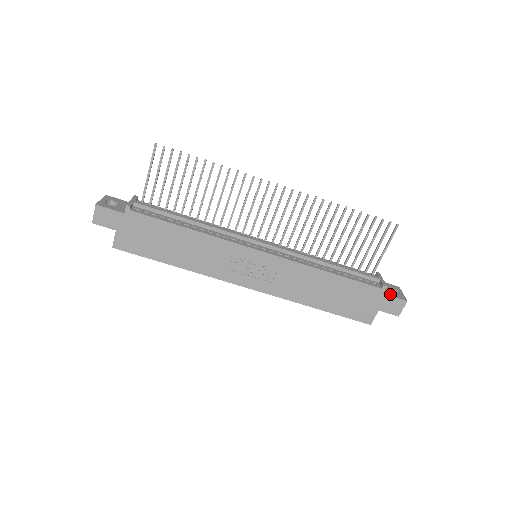
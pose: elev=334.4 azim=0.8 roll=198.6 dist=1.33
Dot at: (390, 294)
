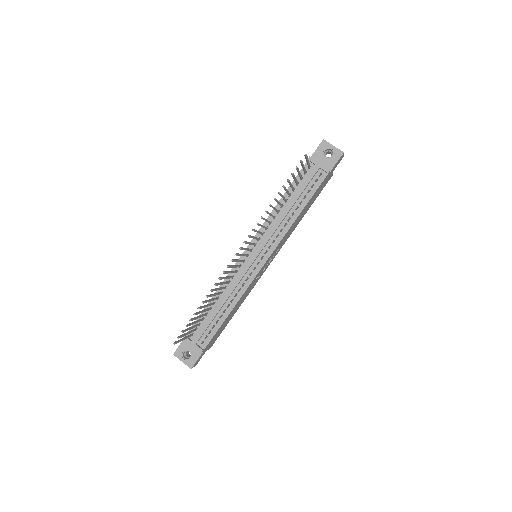
Dot at: (332, 164)
